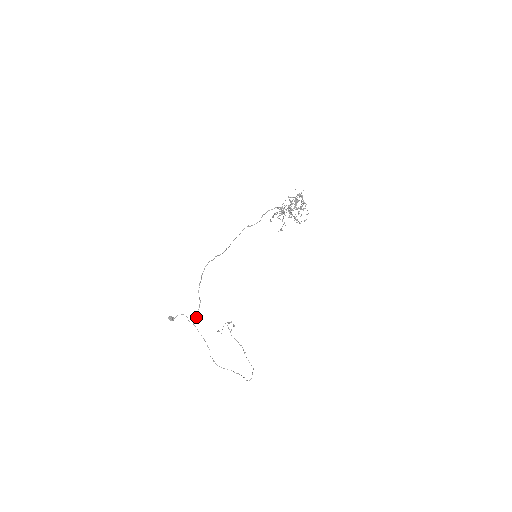
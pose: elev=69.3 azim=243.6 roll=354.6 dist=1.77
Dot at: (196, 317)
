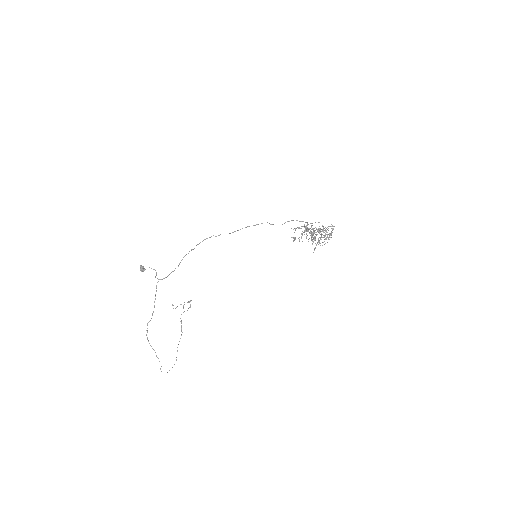
Dot at: (164, 278)
